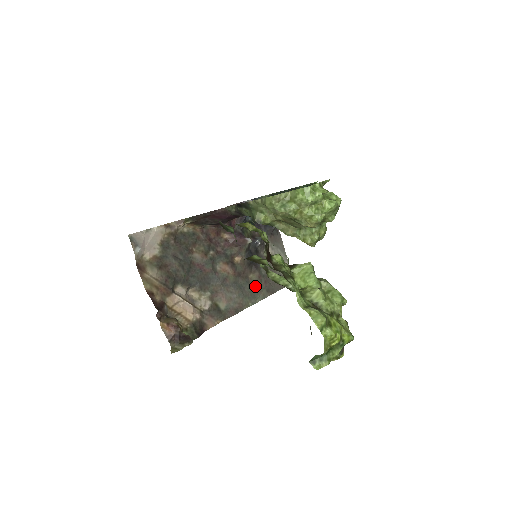
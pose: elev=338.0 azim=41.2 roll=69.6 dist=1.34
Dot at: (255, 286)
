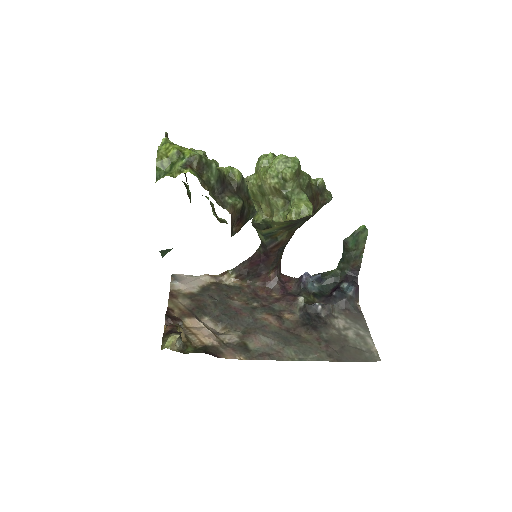
Dot at: (308, 344)
